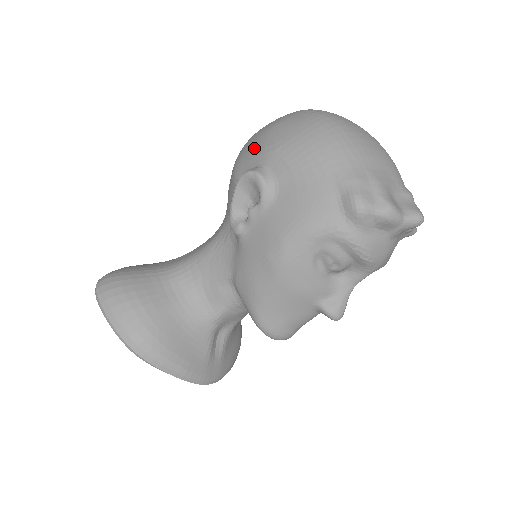
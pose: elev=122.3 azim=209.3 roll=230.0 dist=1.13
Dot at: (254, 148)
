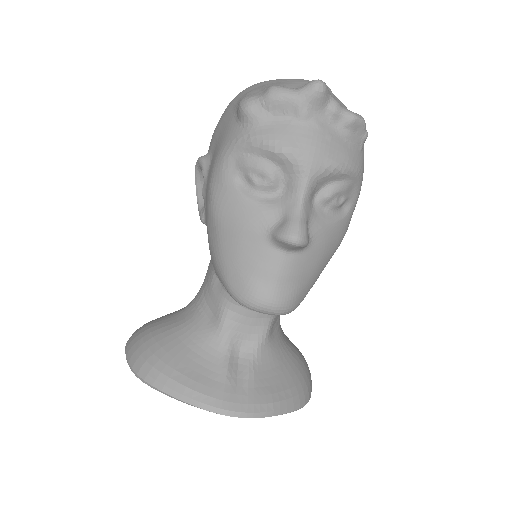
Dot at: occluded
